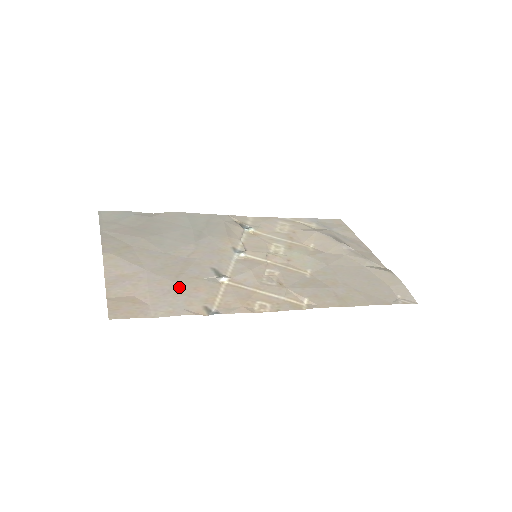
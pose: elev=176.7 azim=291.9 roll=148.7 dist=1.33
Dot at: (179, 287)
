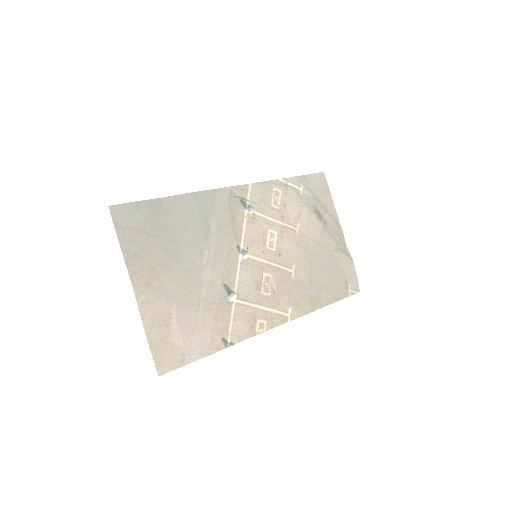
Dot at: (202, 320)
